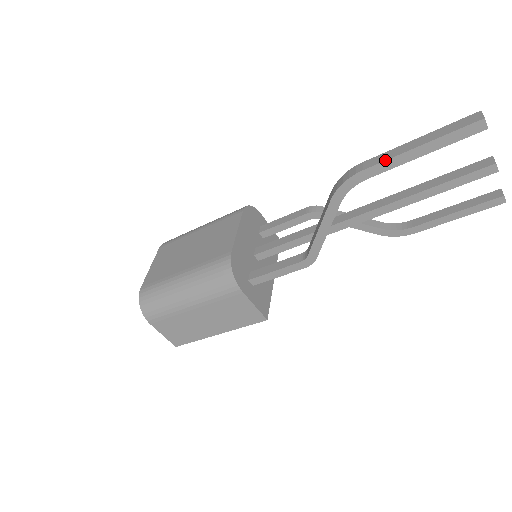
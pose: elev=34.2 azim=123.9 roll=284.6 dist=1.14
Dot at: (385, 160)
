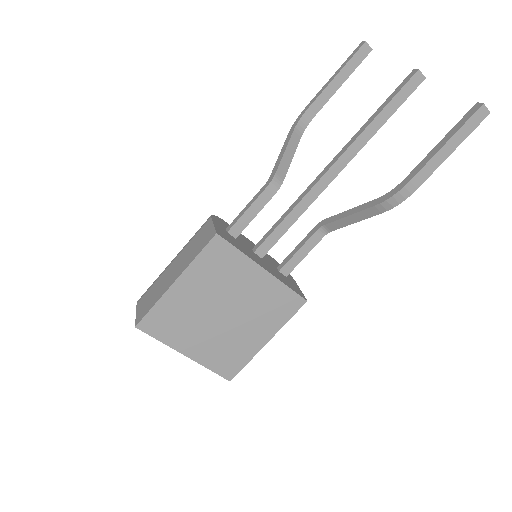
Dot at: (317, 94)
